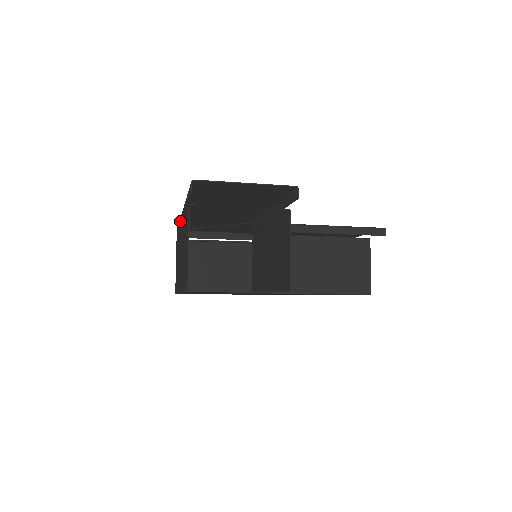
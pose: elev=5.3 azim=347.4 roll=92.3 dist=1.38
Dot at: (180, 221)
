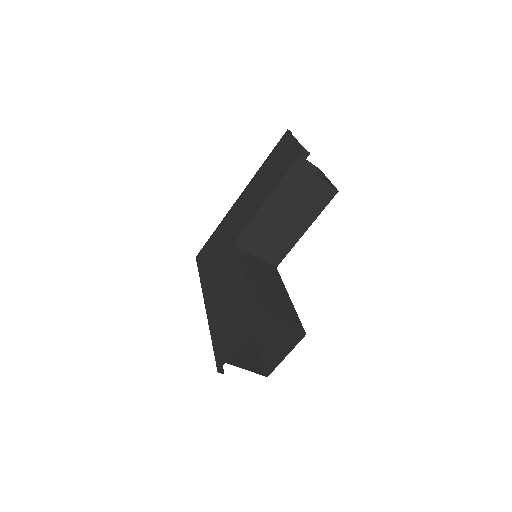
Dot at: occluded
